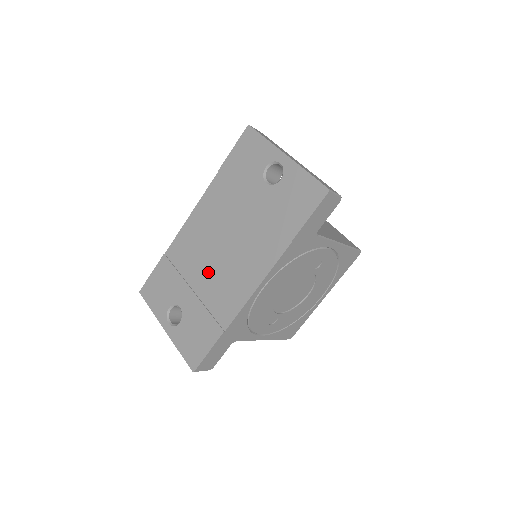
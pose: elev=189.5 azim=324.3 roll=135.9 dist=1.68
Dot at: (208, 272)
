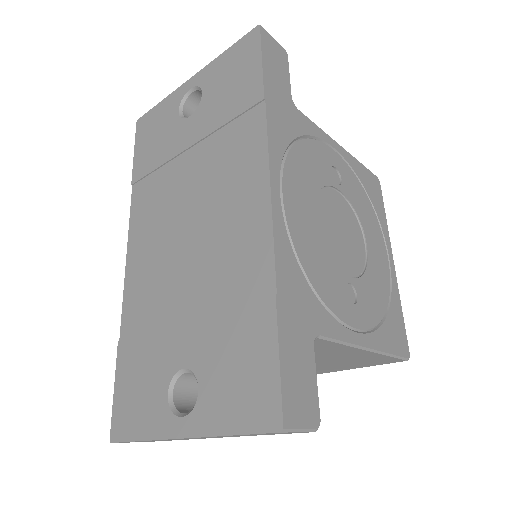
Dot at: (191, 271)
